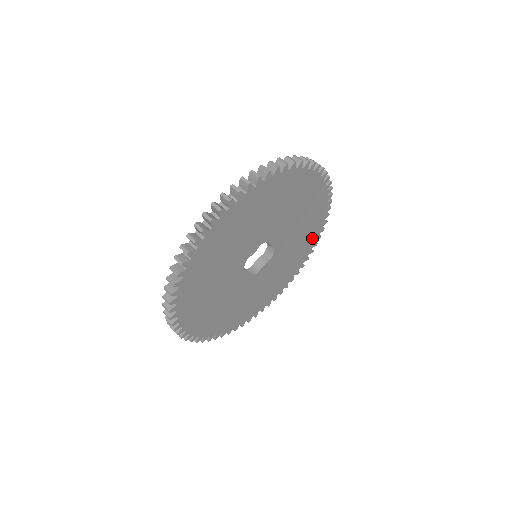
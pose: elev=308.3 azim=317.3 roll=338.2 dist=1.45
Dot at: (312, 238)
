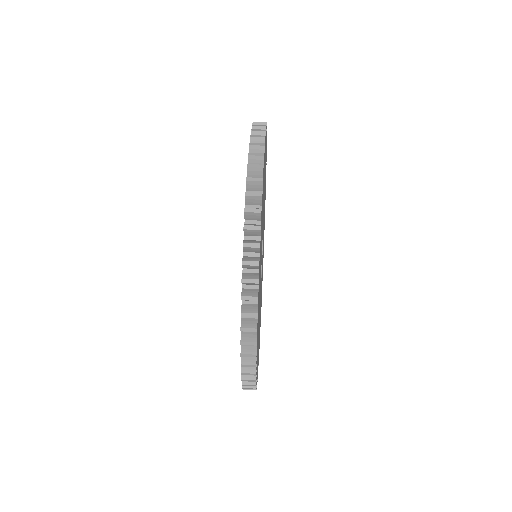
Dot at: occluded
